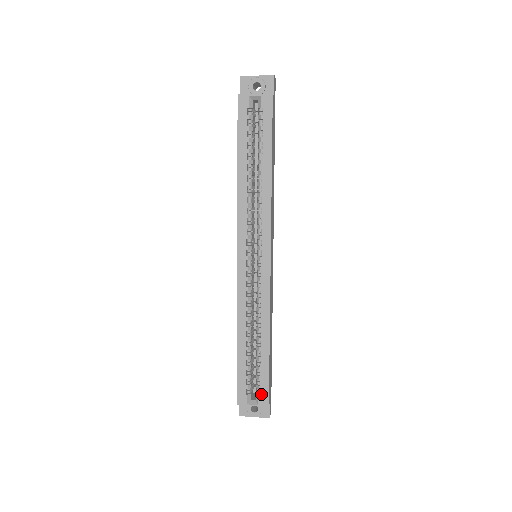
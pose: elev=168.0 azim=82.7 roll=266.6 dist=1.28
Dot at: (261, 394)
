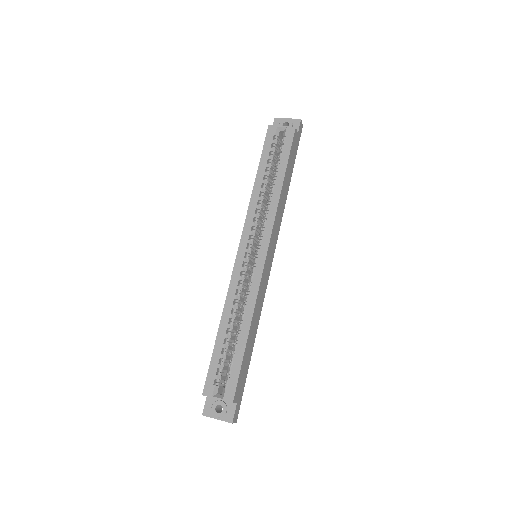
Dot at: (228, 387)
